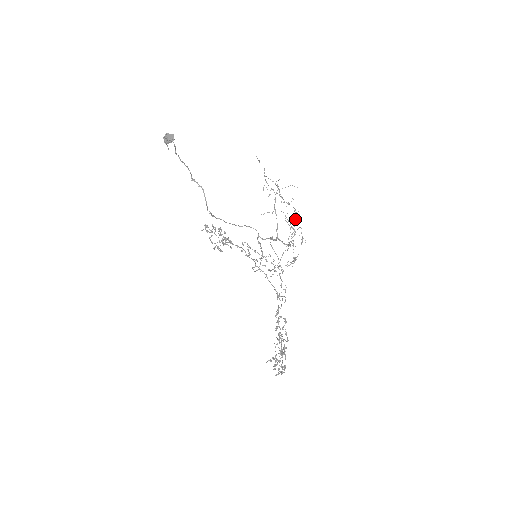
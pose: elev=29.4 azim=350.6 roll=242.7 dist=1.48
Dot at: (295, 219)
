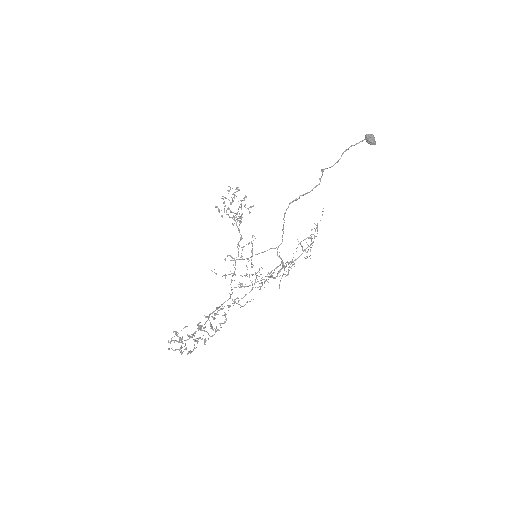
Dot at: (280, 265)
